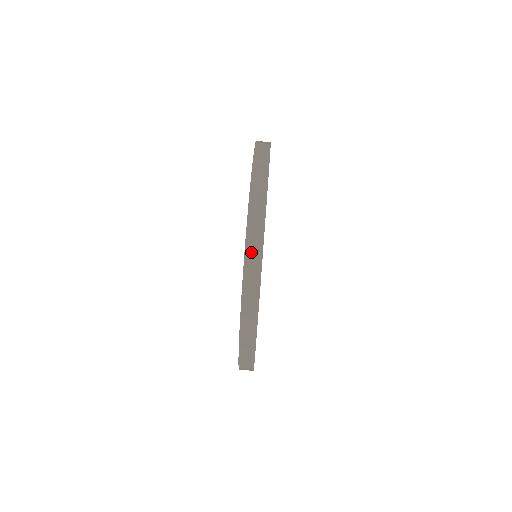
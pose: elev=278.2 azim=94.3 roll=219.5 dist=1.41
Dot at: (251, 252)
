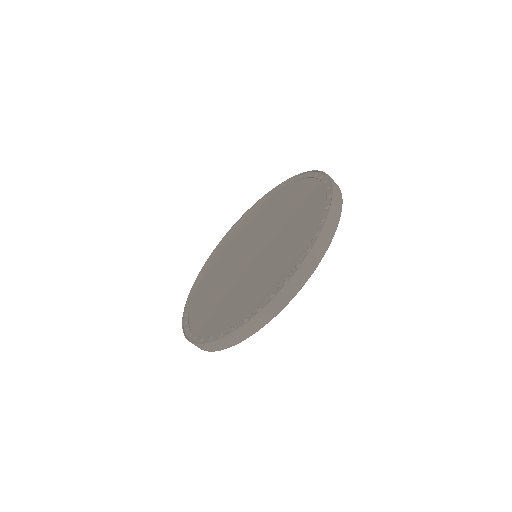
Dot at: (300, 275)
